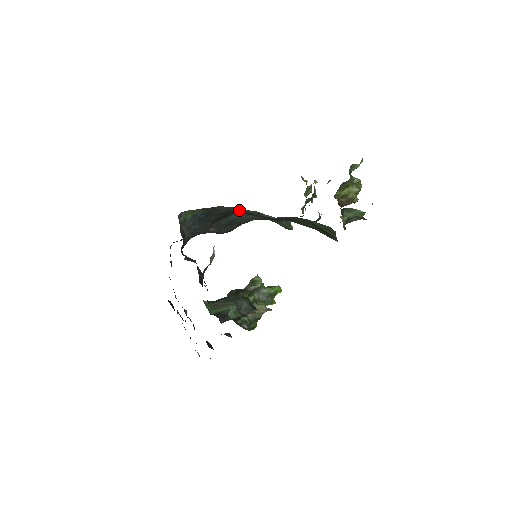
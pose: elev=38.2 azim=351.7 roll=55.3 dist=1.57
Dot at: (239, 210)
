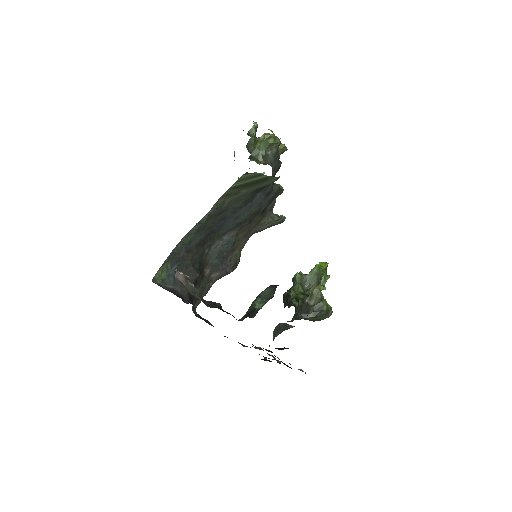
Dot at: (189, 237)
